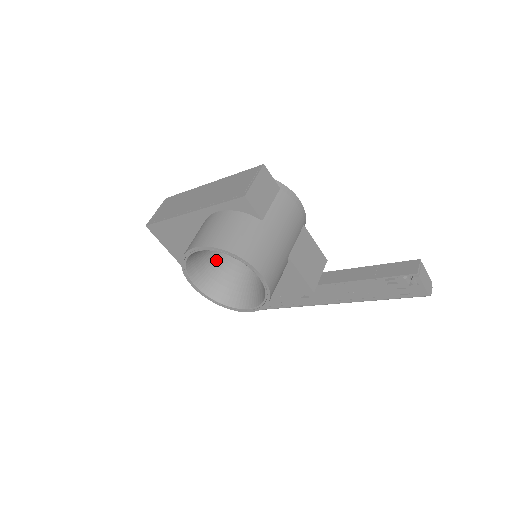
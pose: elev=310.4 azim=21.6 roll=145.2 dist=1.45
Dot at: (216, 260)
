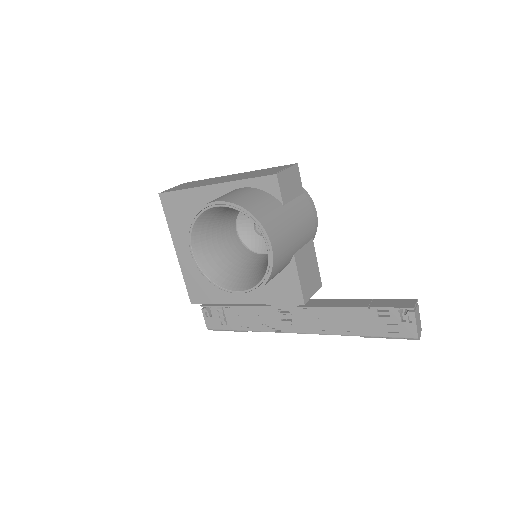
Dot at: (220, 239)
